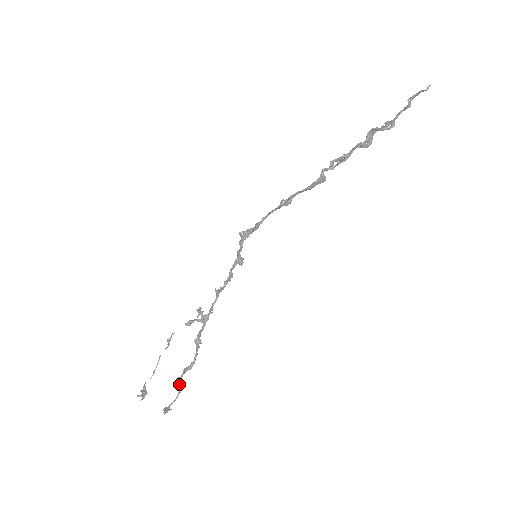
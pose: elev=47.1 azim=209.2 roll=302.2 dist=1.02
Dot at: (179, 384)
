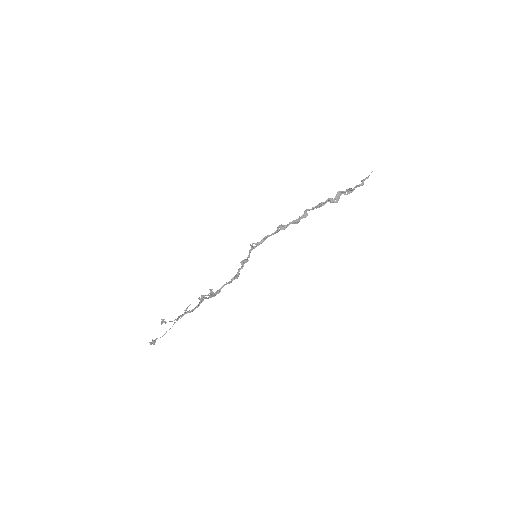
Dot at: (179, 316)
